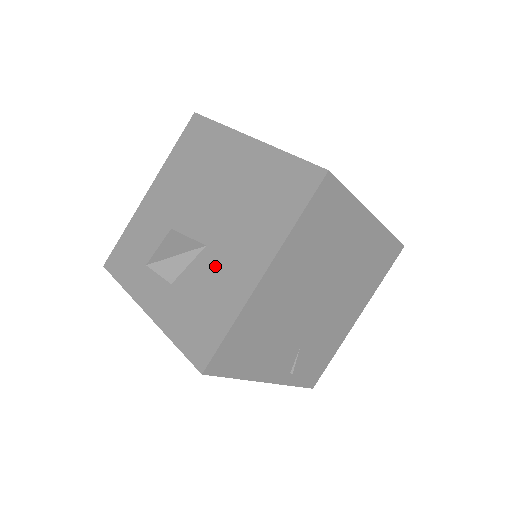
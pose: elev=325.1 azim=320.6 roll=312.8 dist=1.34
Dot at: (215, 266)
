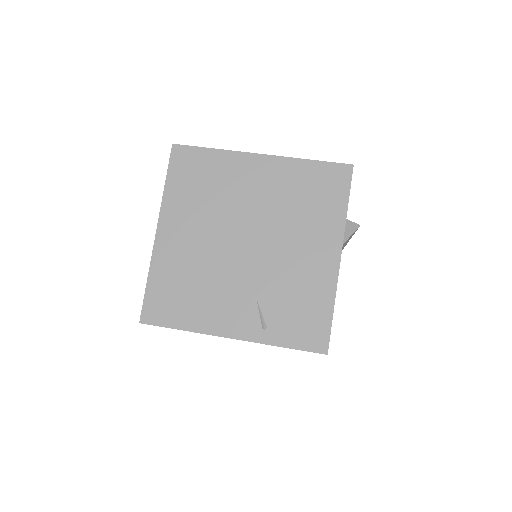
Dot at: occluded
